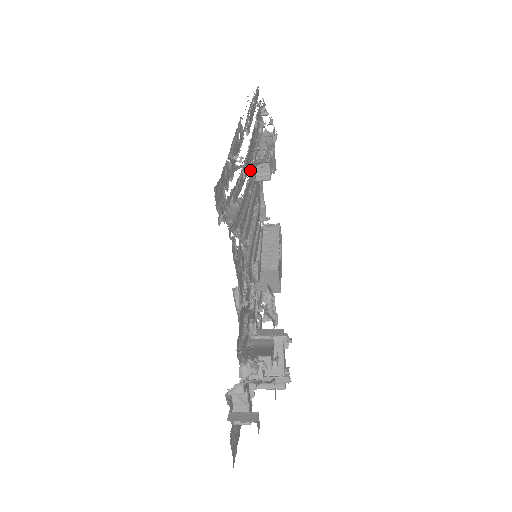
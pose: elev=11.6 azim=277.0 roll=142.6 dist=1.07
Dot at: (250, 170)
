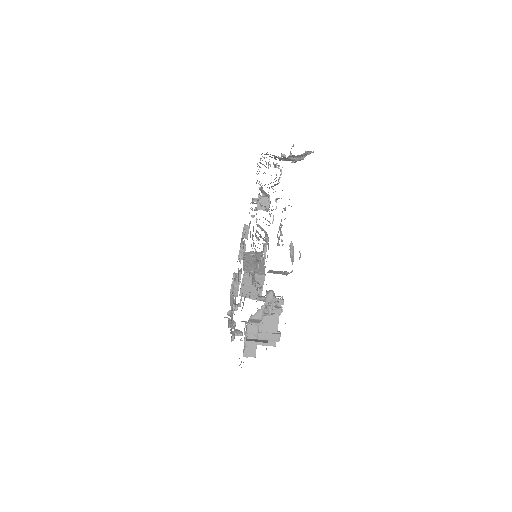
Dot at: (305, 152)
